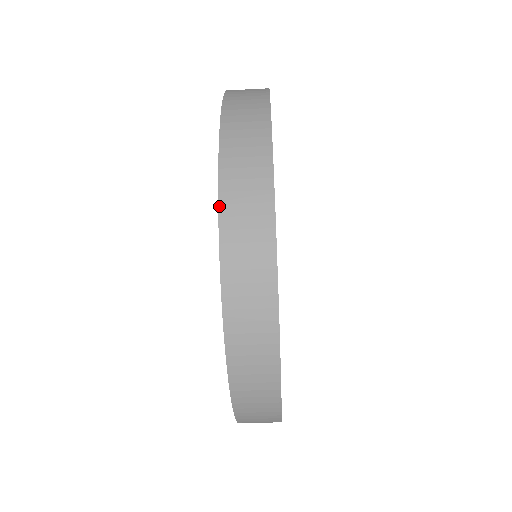
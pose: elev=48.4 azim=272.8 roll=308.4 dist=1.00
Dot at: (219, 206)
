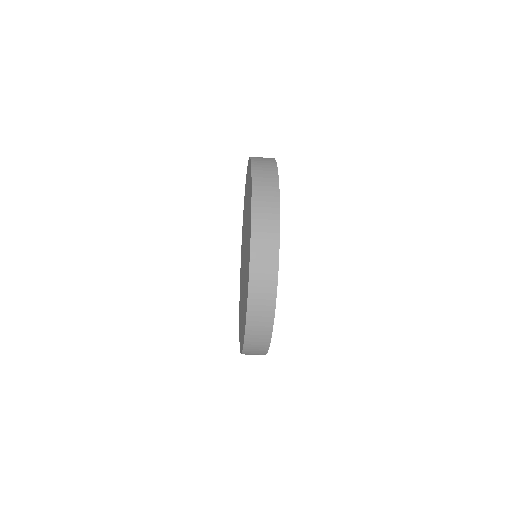
Dot at: (252, 202)
